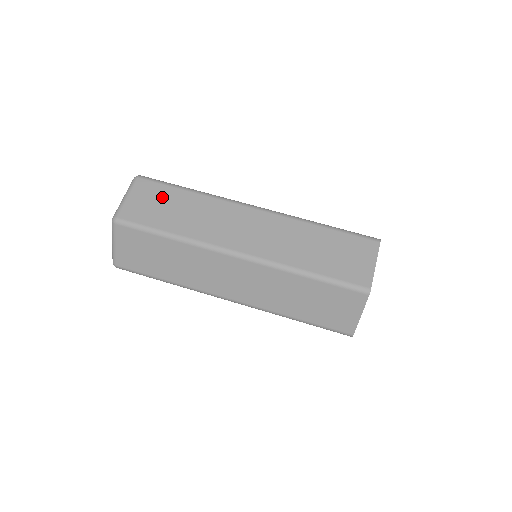
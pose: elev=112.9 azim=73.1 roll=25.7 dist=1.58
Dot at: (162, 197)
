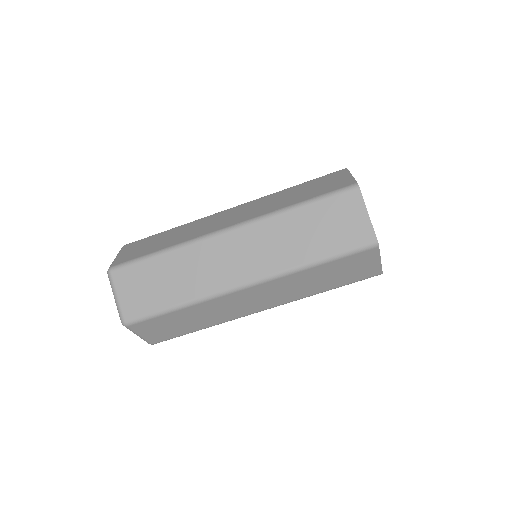
Dot at: (145, 276)
